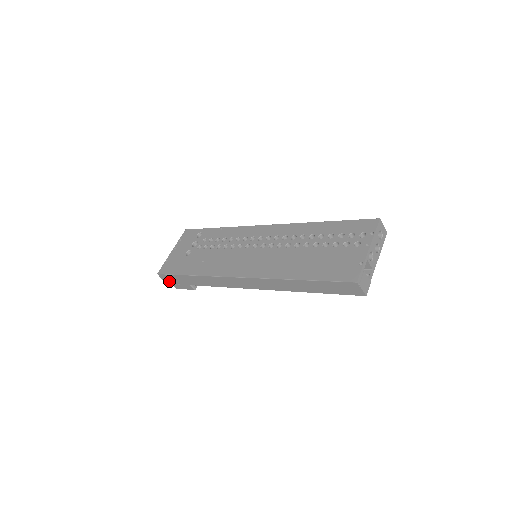
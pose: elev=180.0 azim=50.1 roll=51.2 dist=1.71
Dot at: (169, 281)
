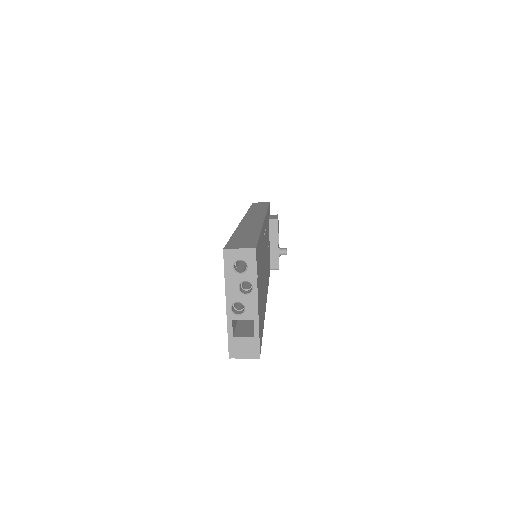
Dot at: occluded
